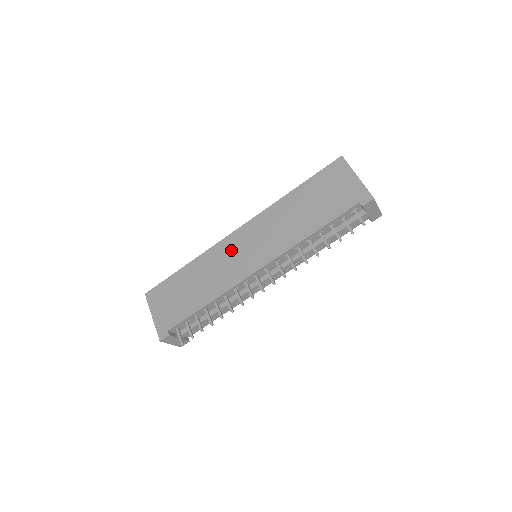
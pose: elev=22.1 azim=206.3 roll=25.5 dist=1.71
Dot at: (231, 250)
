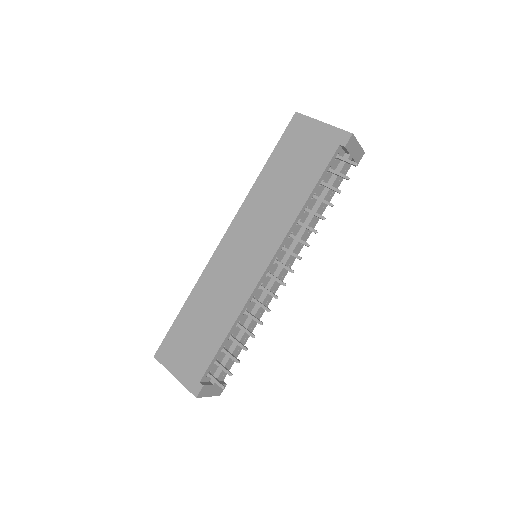
Dot at: (227, 261)
